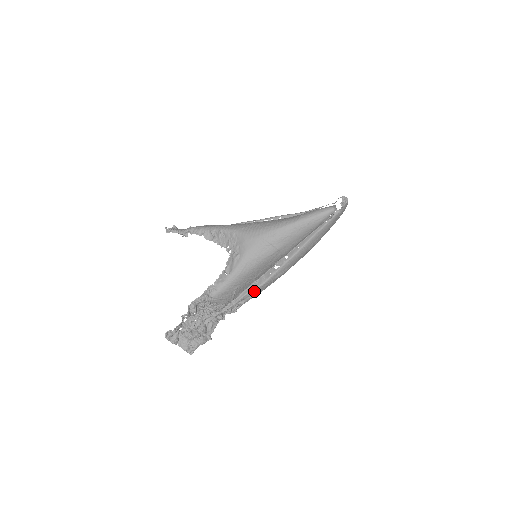
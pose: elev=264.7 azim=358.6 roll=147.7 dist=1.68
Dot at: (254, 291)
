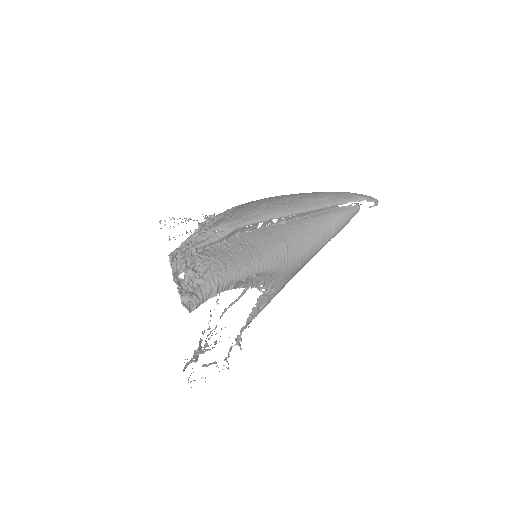
Dot at: occluded
